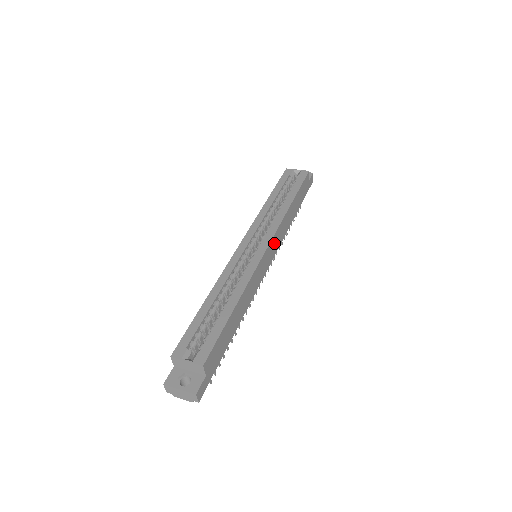
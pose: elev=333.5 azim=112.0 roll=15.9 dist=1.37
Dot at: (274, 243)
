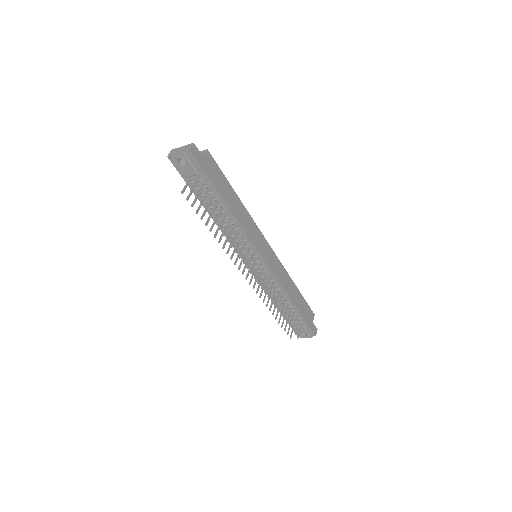
Dot at: (273, 260)
